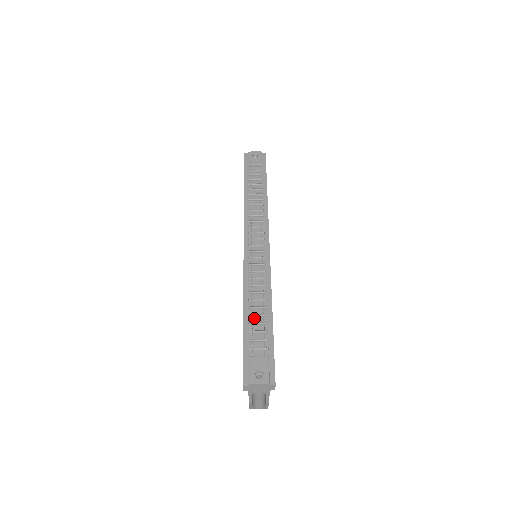
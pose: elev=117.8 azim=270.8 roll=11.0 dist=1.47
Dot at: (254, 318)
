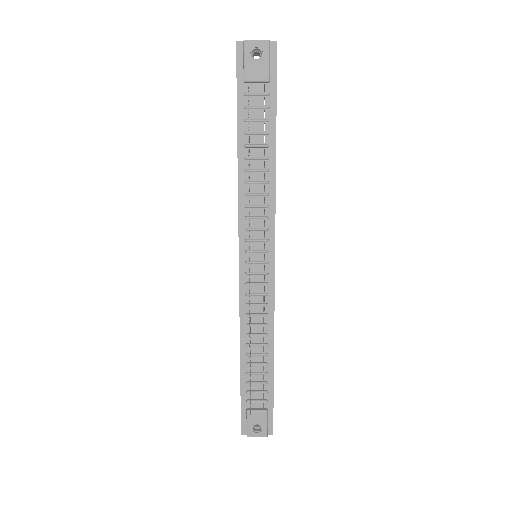
Dot at: (252, 367)
